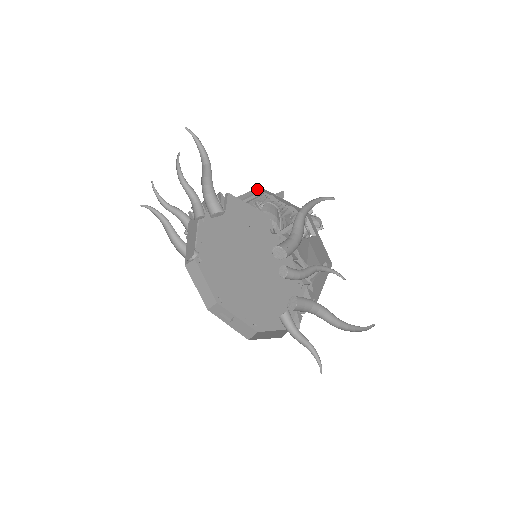
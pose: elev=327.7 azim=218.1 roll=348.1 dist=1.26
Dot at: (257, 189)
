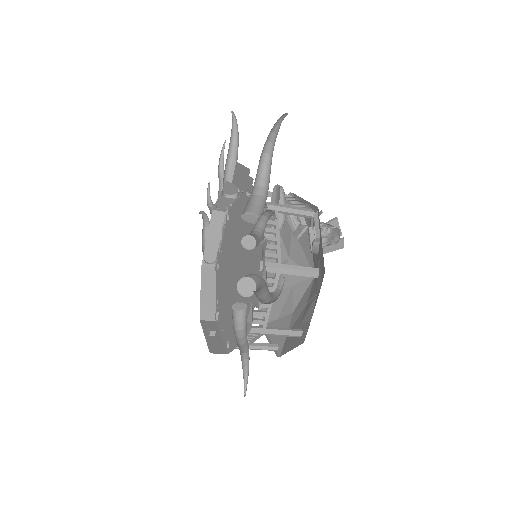
Dot at: occluded
